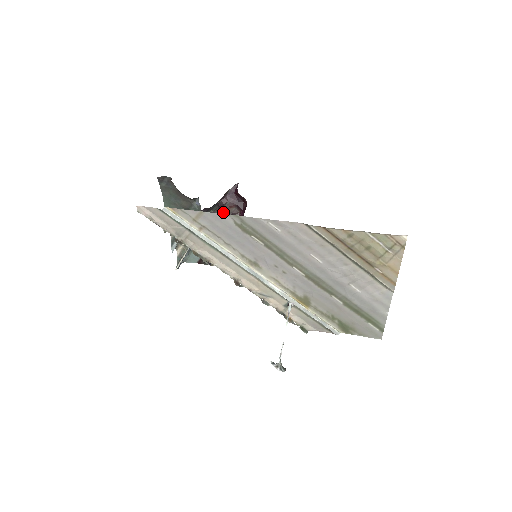
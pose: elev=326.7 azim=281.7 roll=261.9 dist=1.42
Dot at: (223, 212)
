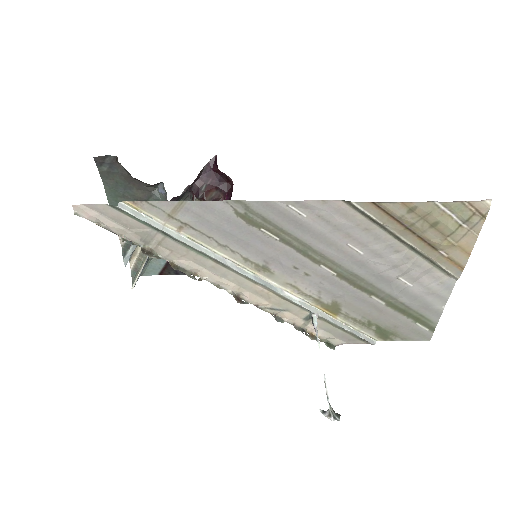
Dot at: (199, 199)
